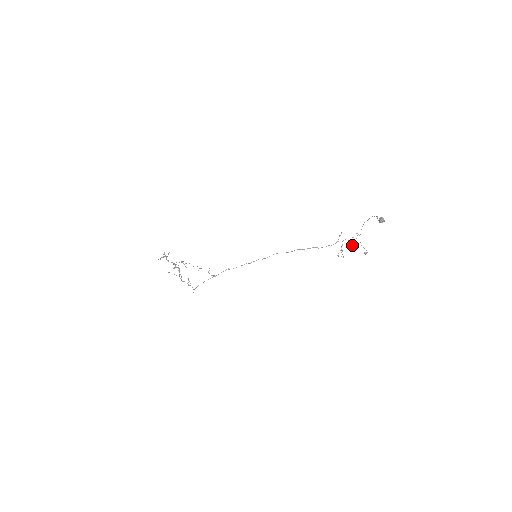
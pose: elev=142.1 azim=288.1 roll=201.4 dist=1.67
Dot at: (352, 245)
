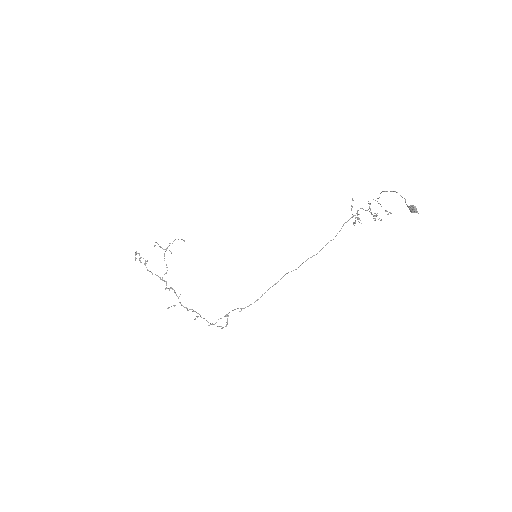
Dot at: (371, 213)
